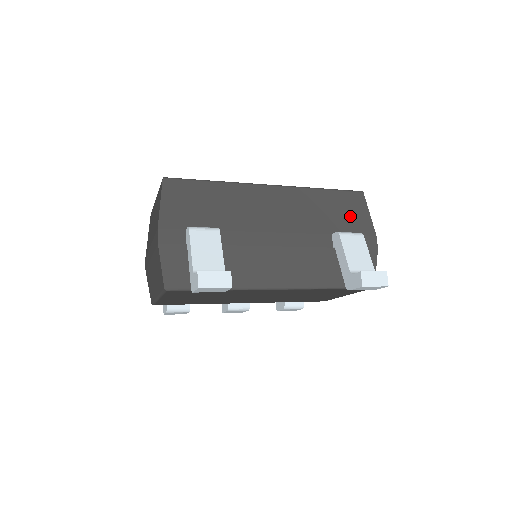
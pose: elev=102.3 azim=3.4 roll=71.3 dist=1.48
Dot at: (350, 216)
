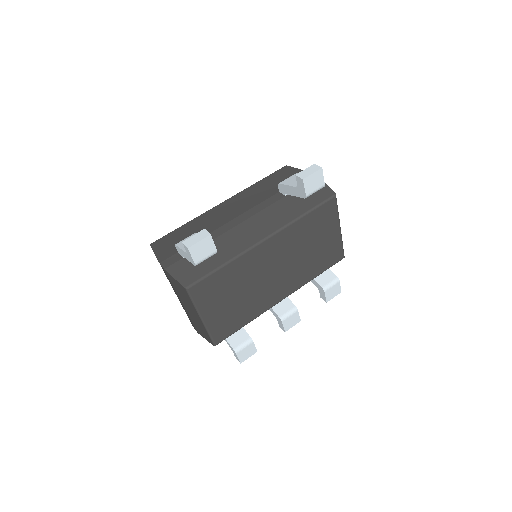
Dot at: (285, 178)
